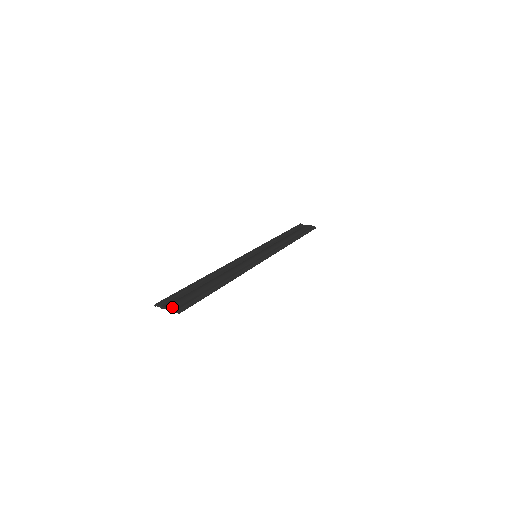
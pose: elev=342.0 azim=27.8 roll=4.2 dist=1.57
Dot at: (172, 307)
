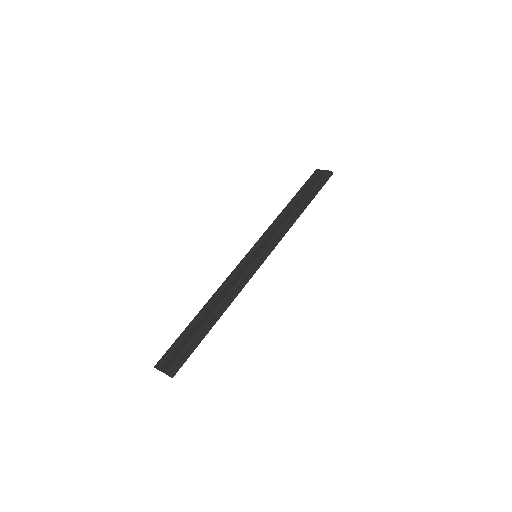
Dot at: (166, 372)
